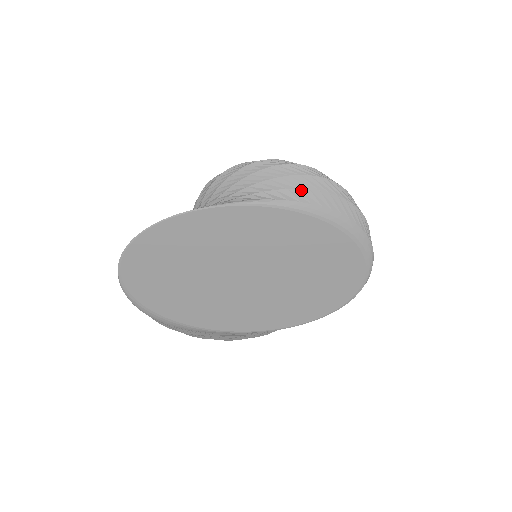
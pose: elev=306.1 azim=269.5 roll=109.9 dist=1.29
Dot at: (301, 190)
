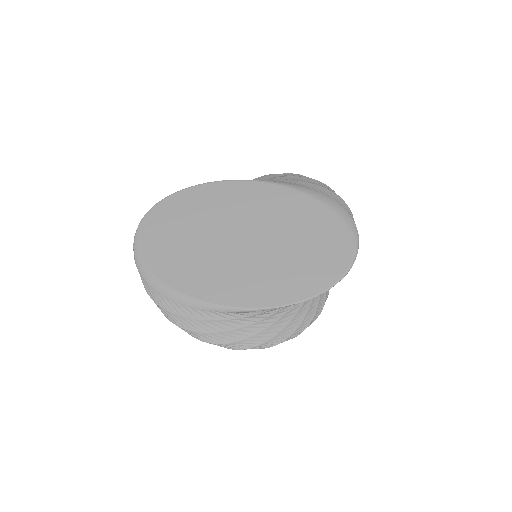
Dot at: (298, 182)
